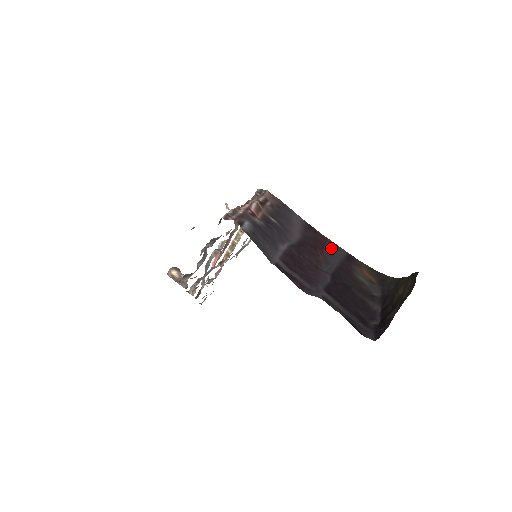
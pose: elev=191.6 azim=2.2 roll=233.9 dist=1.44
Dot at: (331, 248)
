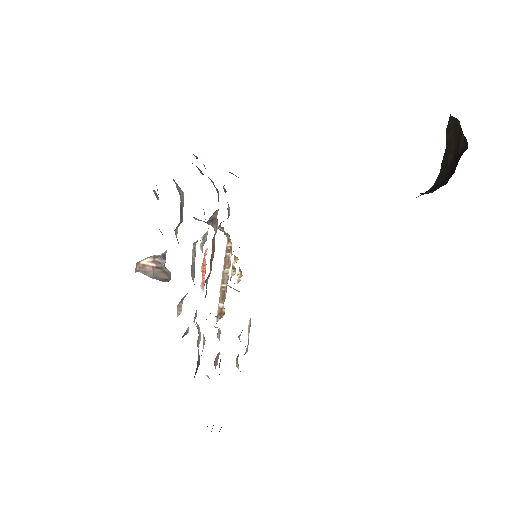
Dot at: occluded
